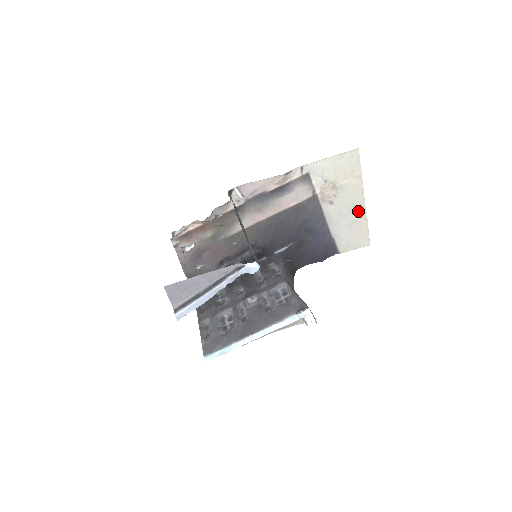
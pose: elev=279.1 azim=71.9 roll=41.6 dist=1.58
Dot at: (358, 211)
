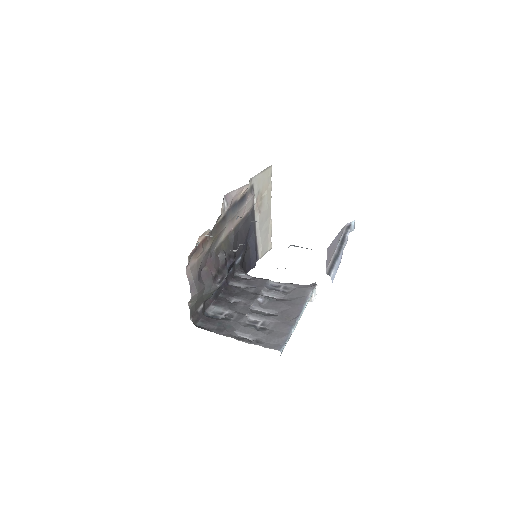
Dot at: (268, 219)
